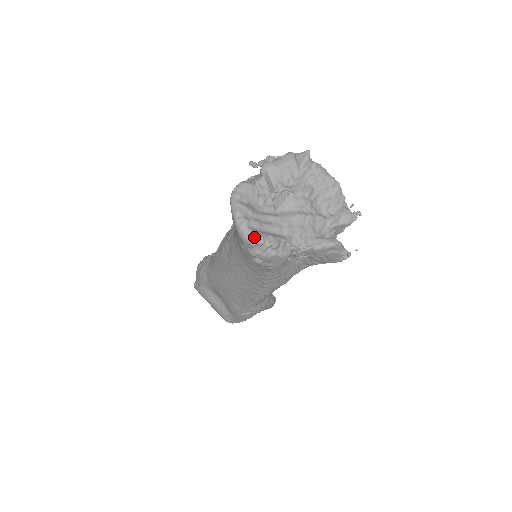
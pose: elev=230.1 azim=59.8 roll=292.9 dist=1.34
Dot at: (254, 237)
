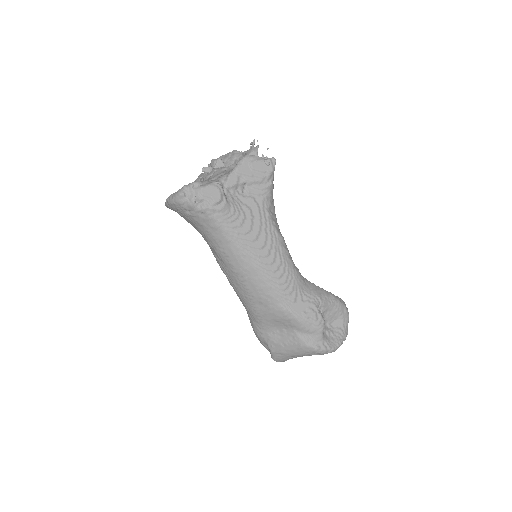
Dot at: (178, 190)
